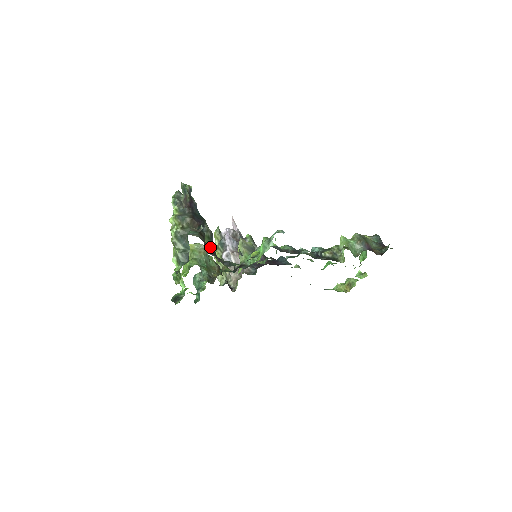
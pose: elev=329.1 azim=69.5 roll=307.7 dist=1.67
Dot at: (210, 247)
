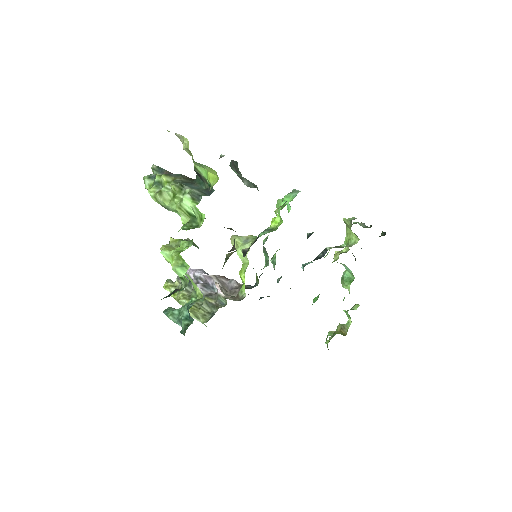
Dot at: occluded
